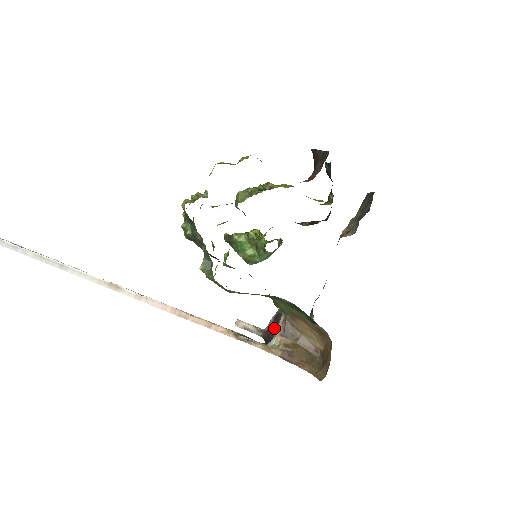
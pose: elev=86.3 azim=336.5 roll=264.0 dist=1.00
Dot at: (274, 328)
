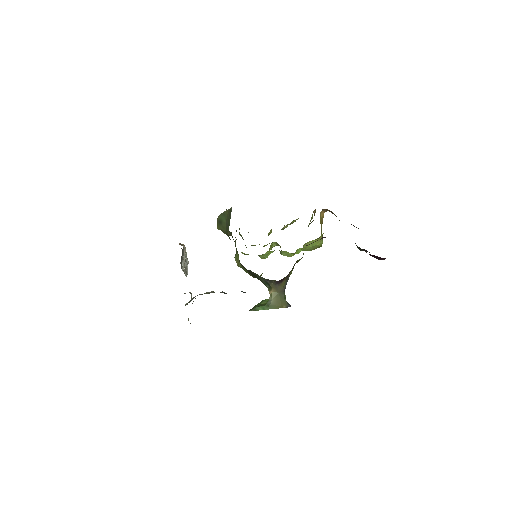
Dot at: occluded
